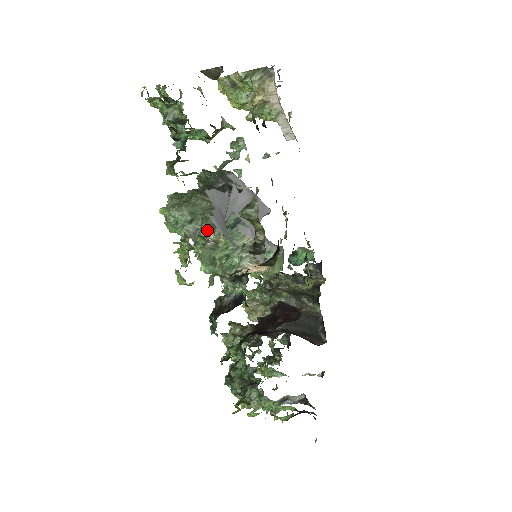
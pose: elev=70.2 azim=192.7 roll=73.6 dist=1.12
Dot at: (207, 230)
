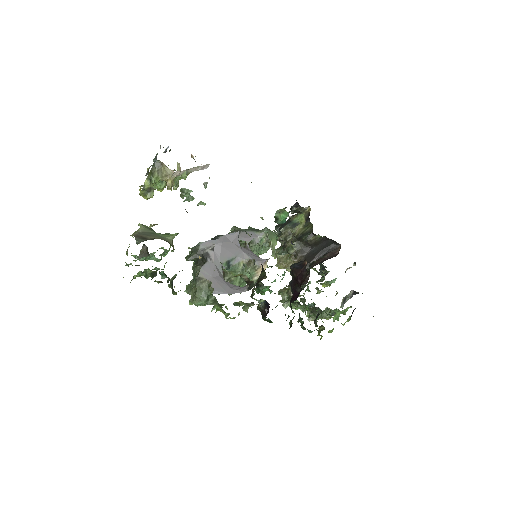
Dot at: occluded
